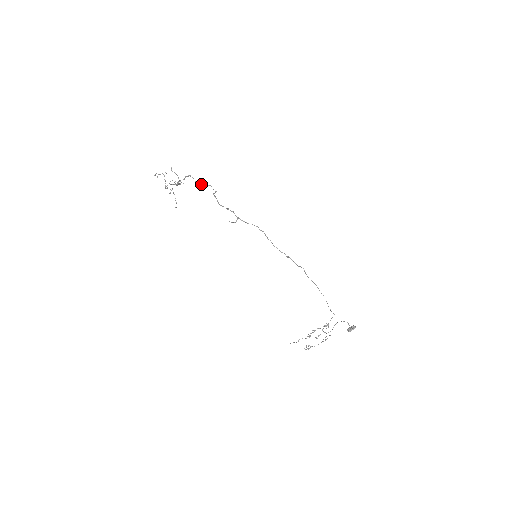
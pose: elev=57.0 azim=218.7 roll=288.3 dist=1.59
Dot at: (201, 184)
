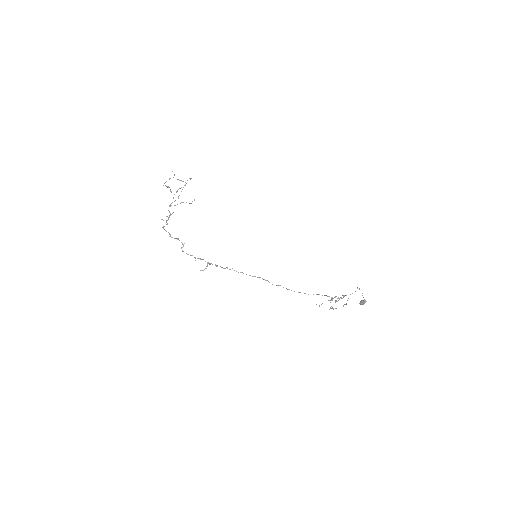
Dot at: (172, 237)
